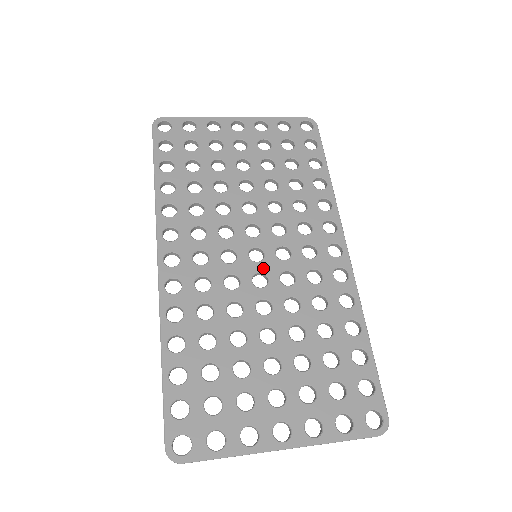
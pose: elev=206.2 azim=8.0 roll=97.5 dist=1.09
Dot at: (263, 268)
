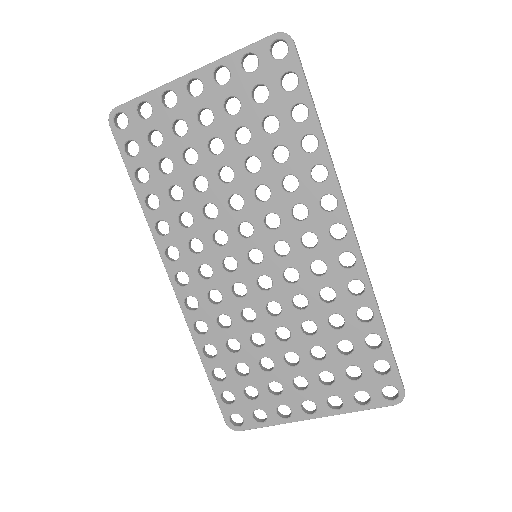
Dot at: (265, 270)
